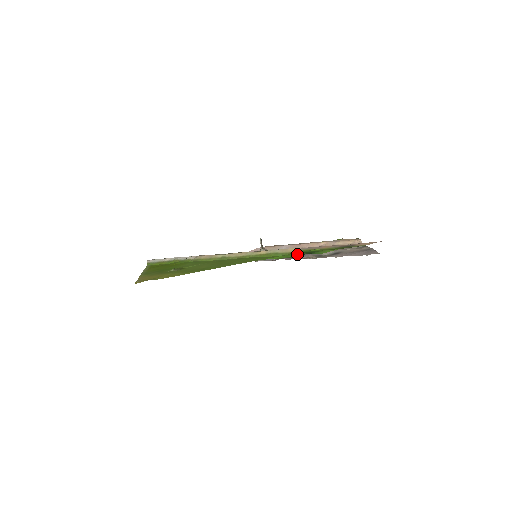
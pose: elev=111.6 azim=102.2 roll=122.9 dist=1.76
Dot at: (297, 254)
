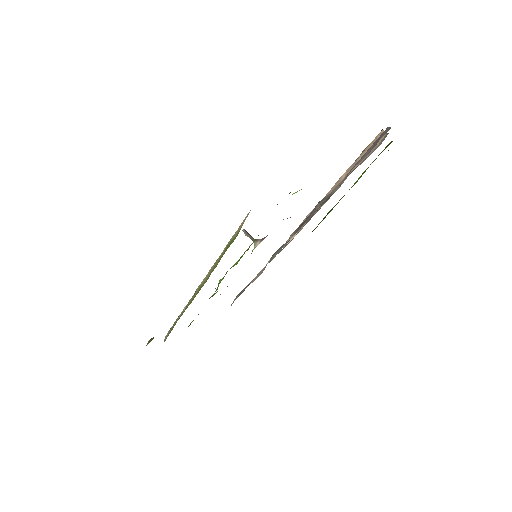
Dot at: occluded
